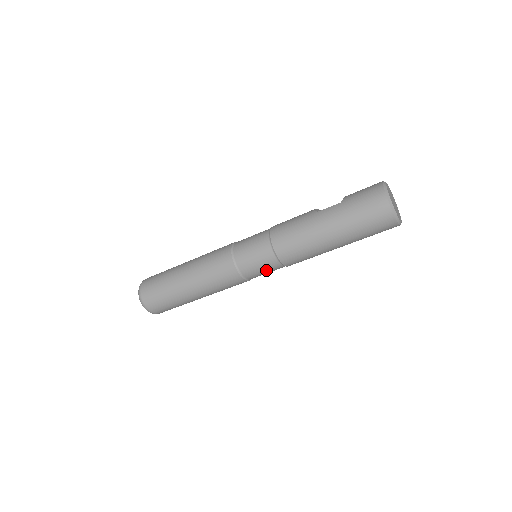
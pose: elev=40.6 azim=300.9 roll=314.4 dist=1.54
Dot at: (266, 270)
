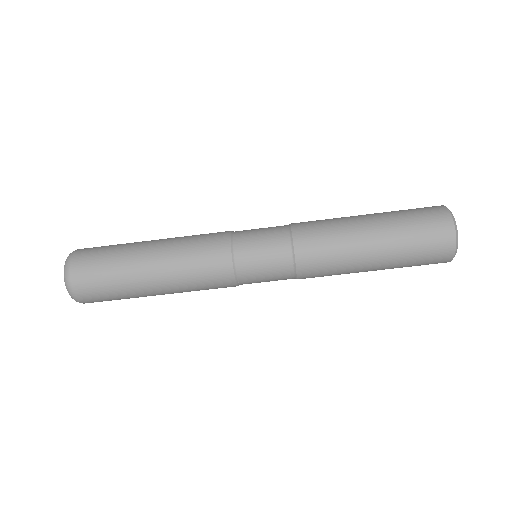
Dot at: (266, 244)
